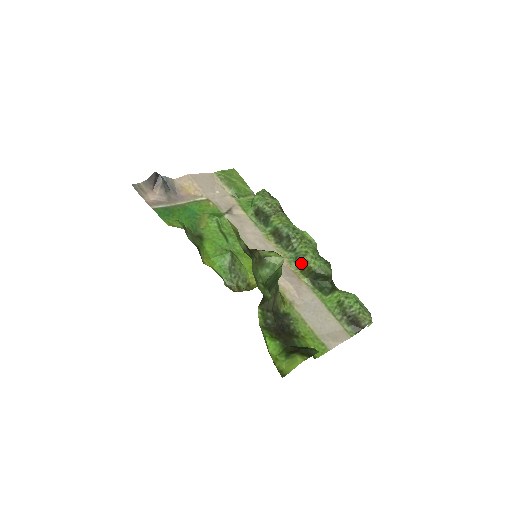
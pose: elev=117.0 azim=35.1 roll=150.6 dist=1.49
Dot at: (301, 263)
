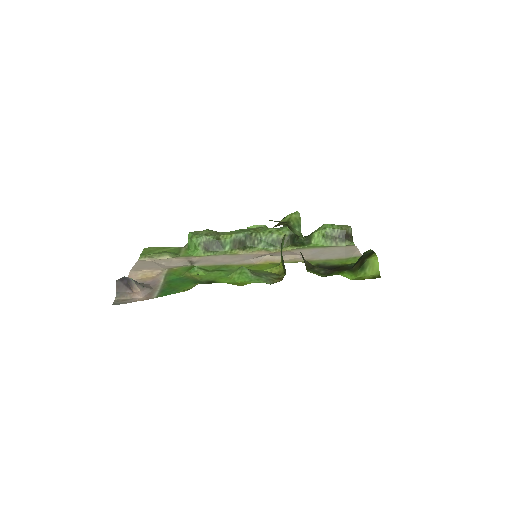
Dot at: (275, 242)
